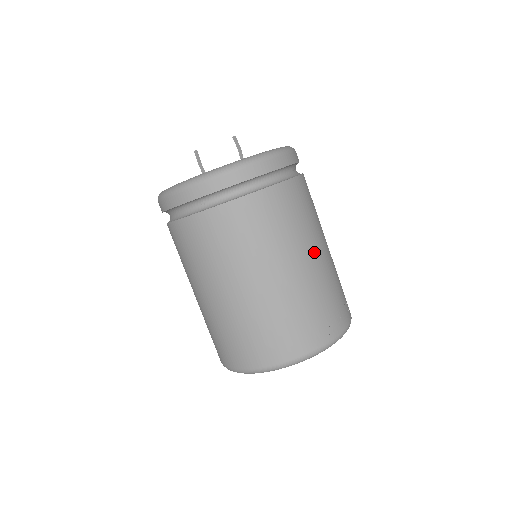
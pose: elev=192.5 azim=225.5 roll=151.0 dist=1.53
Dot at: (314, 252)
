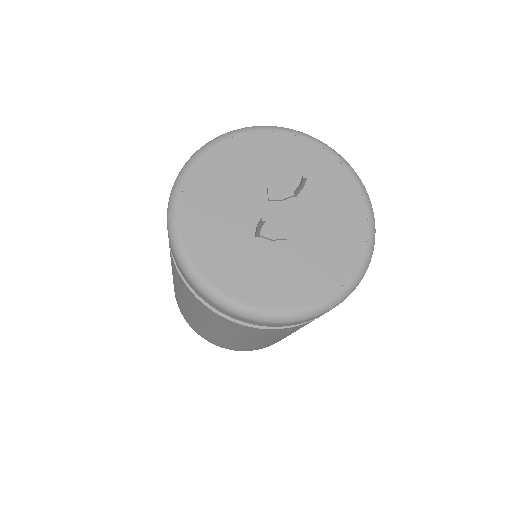
Dot at: occluded
